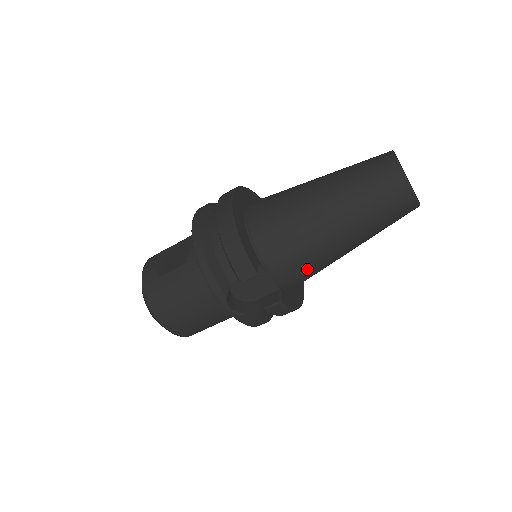
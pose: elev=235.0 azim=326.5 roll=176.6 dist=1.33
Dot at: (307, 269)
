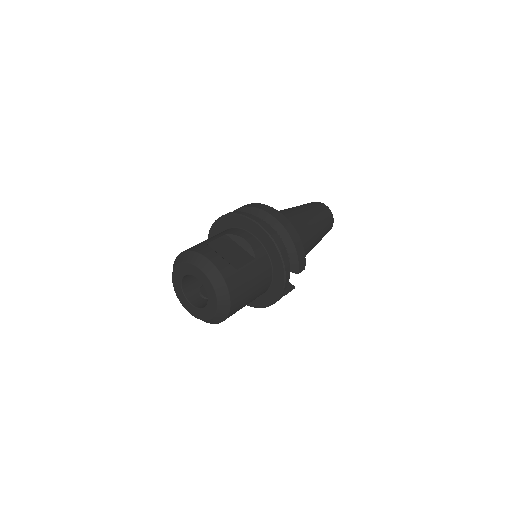
Dot at: occluded
